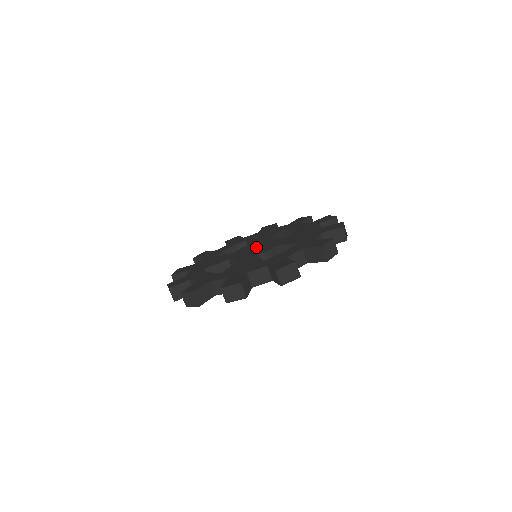
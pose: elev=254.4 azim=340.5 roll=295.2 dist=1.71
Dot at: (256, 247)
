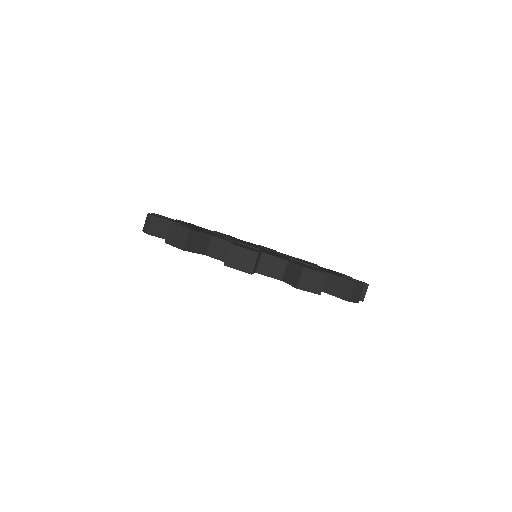
Dot at: occluded
